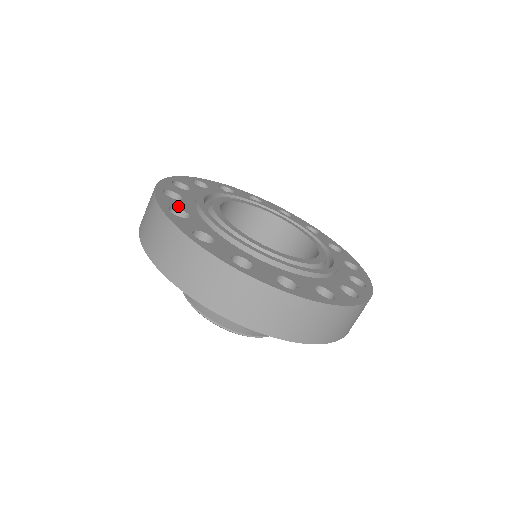
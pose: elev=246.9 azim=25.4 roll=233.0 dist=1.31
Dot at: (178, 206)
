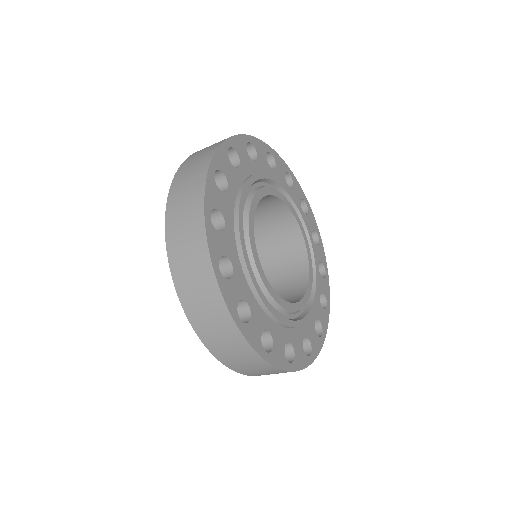
Dot at: (224, 250)
